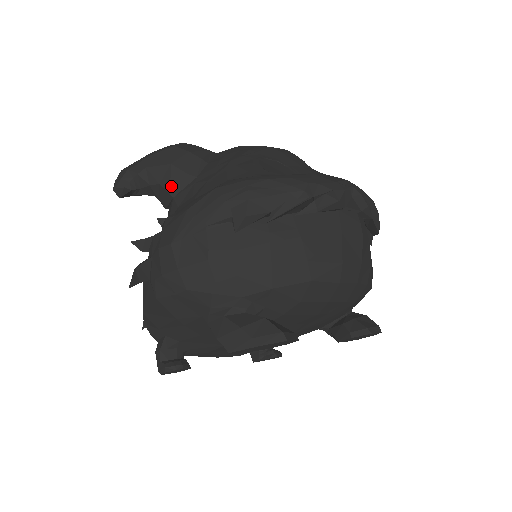
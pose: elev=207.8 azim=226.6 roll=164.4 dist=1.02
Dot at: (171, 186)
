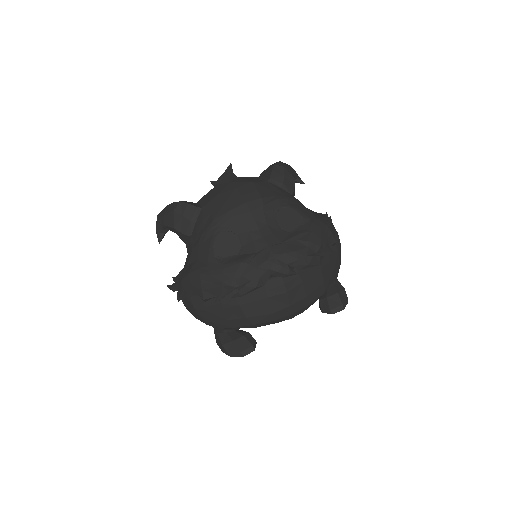
Dot at: (181, 238)
